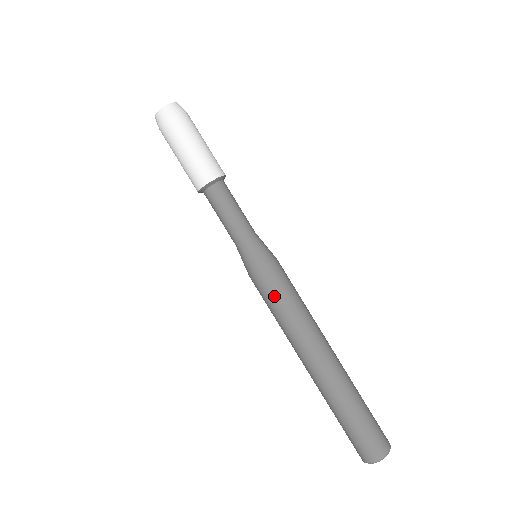
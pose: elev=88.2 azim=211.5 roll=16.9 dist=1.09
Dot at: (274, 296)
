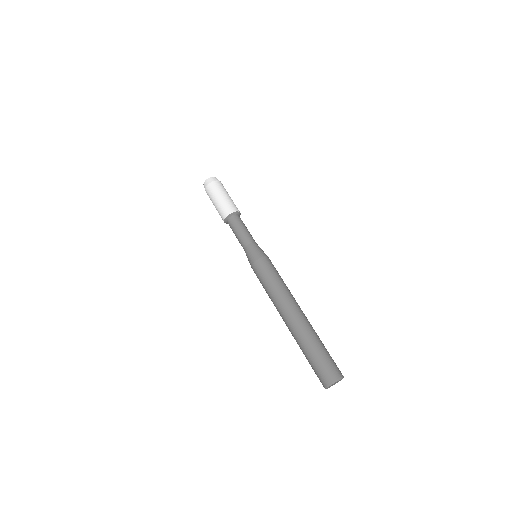
Dot at: (266, 274)
